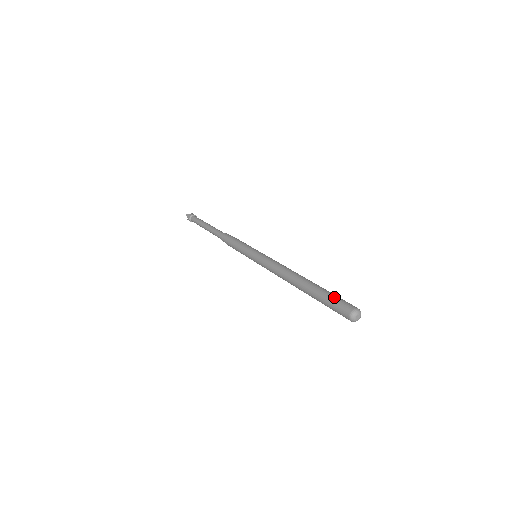
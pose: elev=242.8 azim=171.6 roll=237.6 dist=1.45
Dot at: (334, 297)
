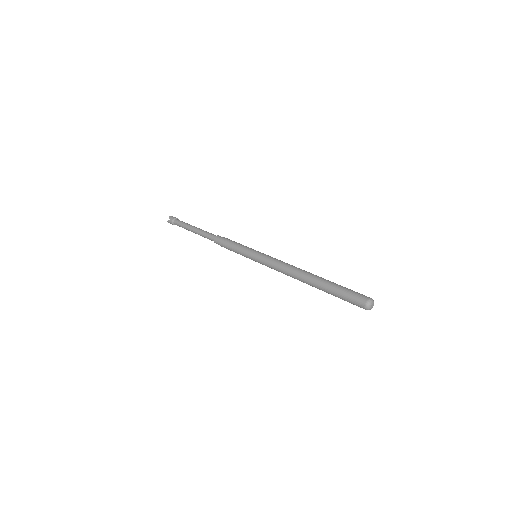
Dot at: (349, 289)
